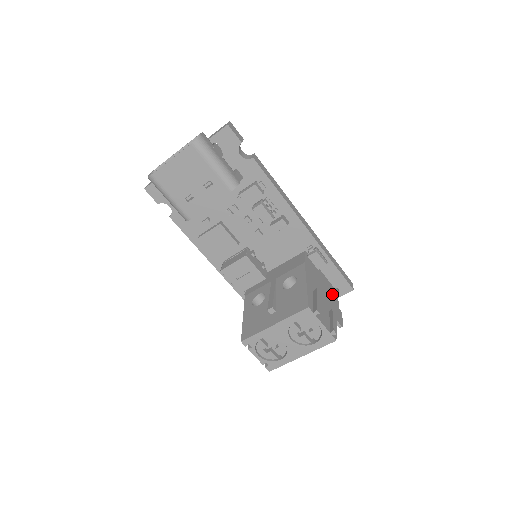
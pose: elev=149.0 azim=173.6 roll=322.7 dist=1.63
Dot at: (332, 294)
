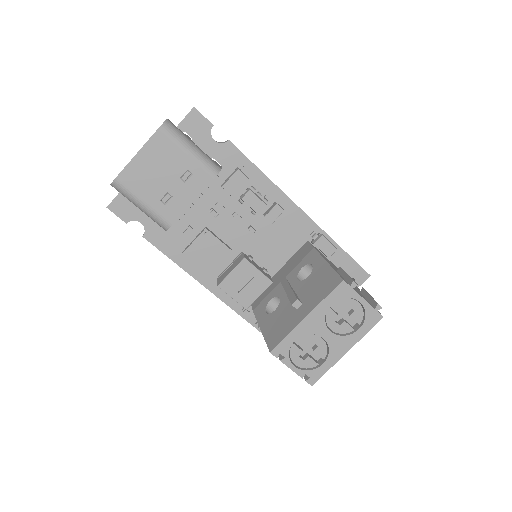
Dot at: occluded
